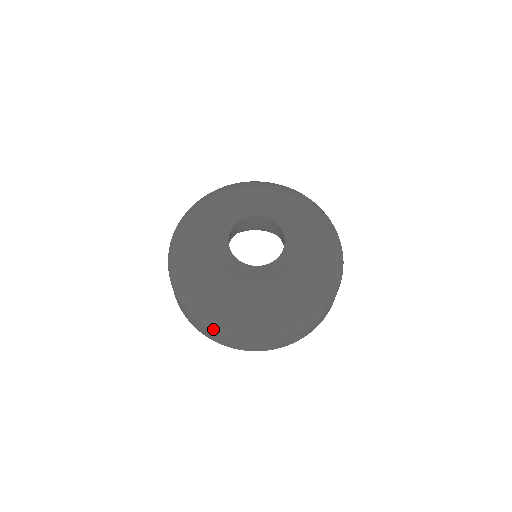
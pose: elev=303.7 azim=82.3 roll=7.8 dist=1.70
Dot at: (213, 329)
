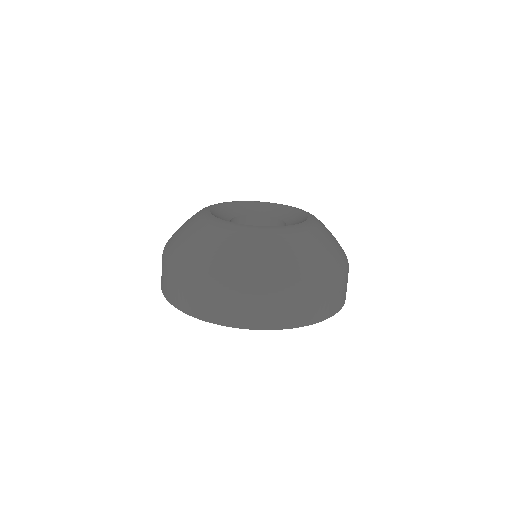
Dot at: occluded
